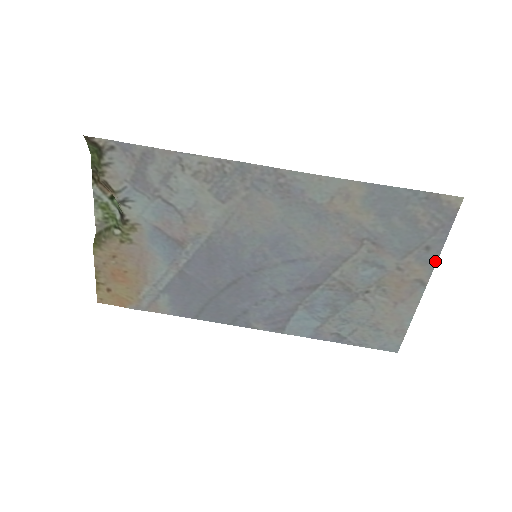
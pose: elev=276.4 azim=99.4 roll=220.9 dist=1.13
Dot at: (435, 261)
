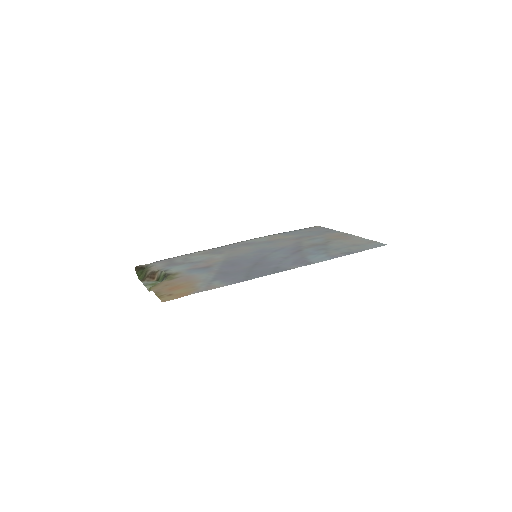
Dot at: (338, 231)
